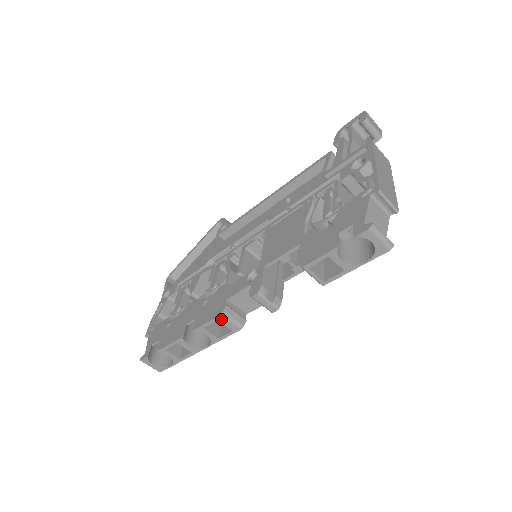
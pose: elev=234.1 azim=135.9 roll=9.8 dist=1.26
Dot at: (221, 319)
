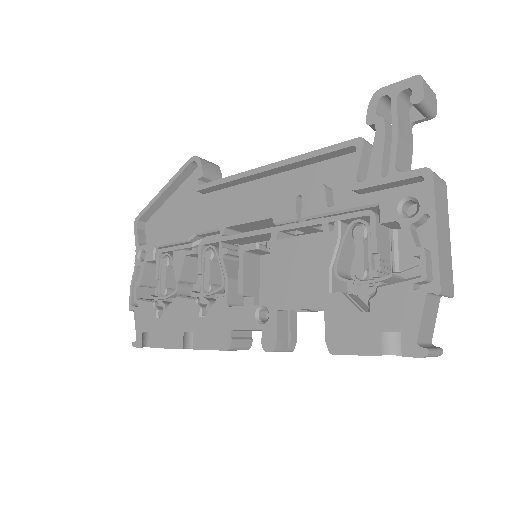
Dot at: (227, 350)
